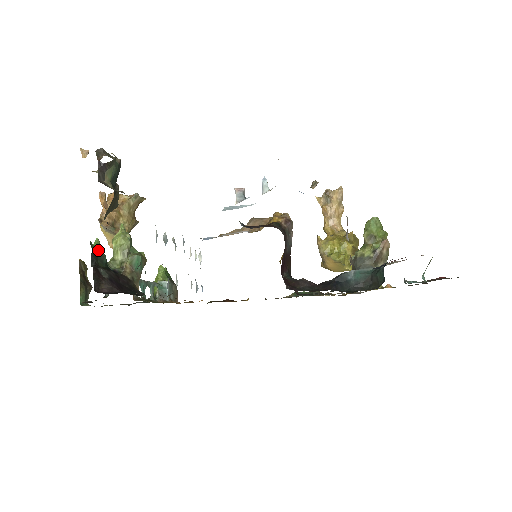
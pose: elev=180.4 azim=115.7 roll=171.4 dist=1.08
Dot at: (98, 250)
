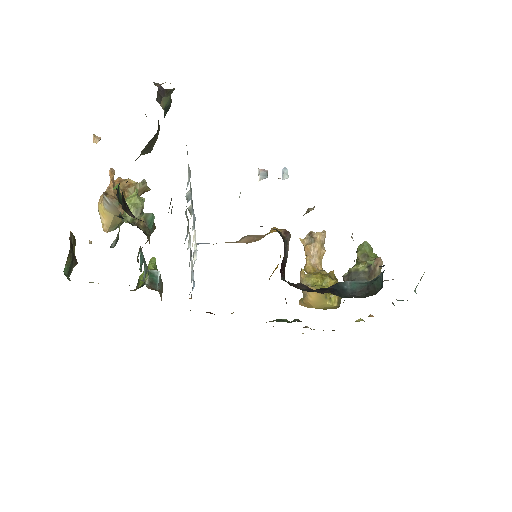
Dot at: (119, 193)
